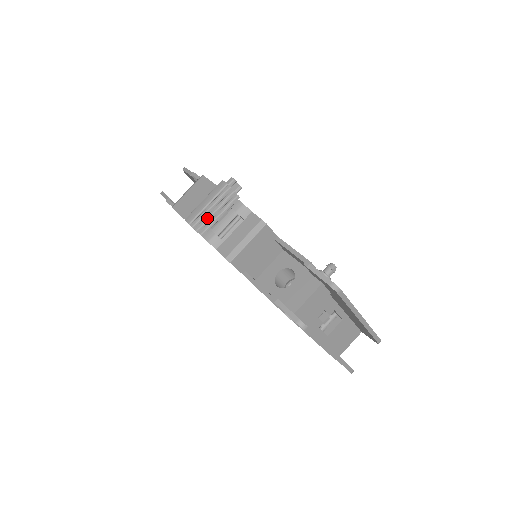
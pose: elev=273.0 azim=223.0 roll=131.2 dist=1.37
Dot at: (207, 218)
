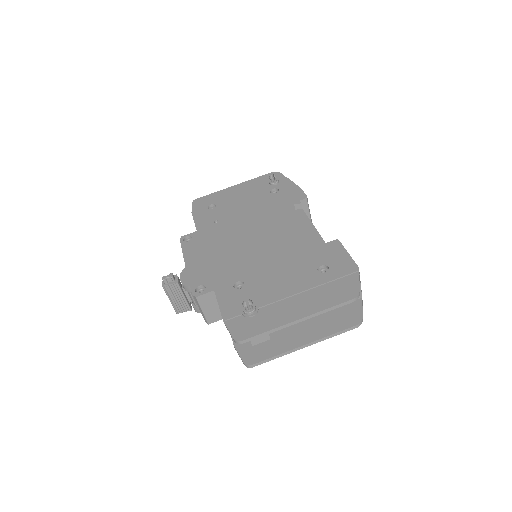
Dot at: (180, 304)
